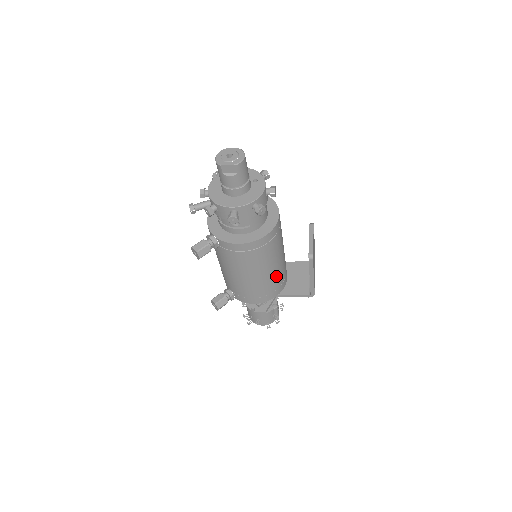
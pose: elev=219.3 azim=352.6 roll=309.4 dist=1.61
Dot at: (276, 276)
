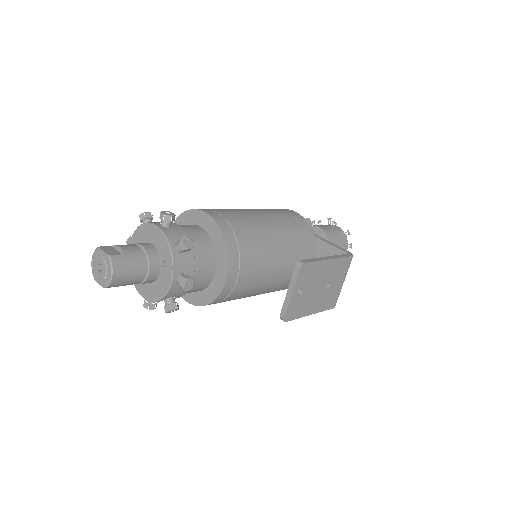
Dot at: (275, 289)
